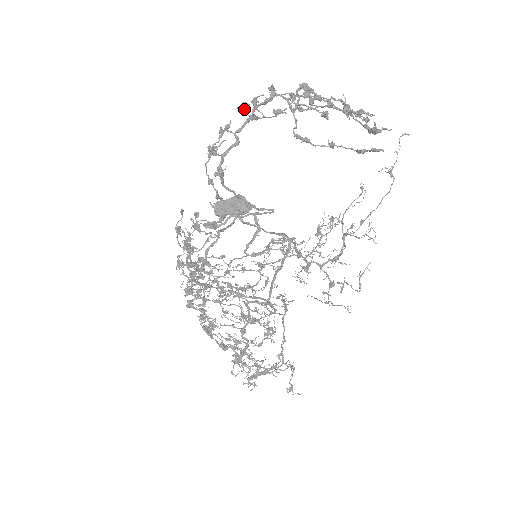
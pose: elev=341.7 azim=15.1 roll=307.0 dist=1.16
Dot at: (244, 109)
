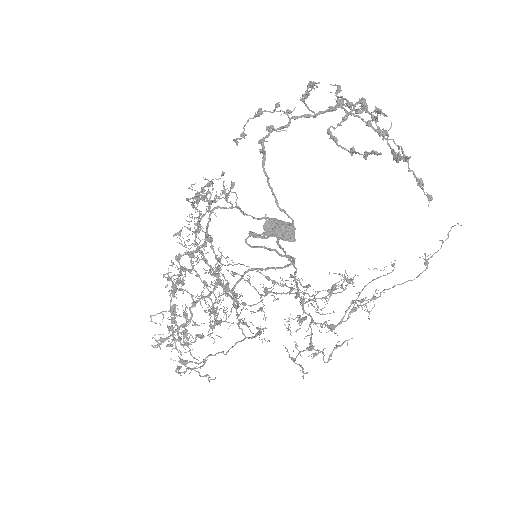
Dot at: (305, 97)
